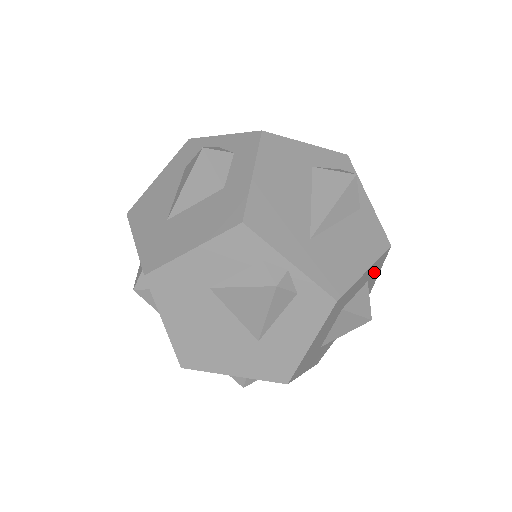
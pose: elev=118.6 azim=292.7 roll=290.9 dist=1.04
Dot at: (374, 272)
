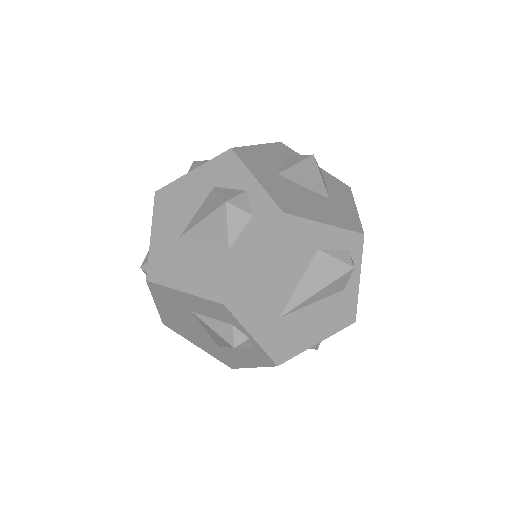
Dot at: occluded
